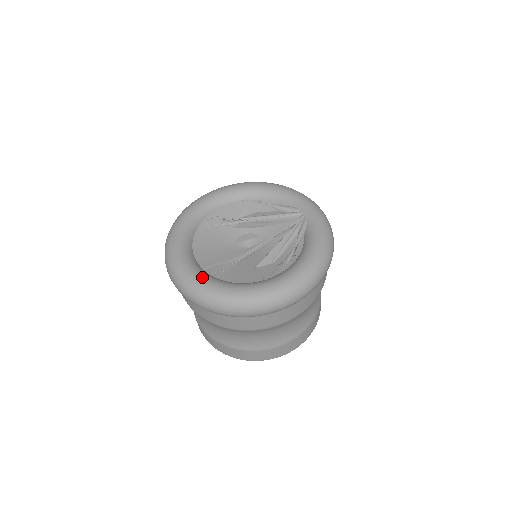
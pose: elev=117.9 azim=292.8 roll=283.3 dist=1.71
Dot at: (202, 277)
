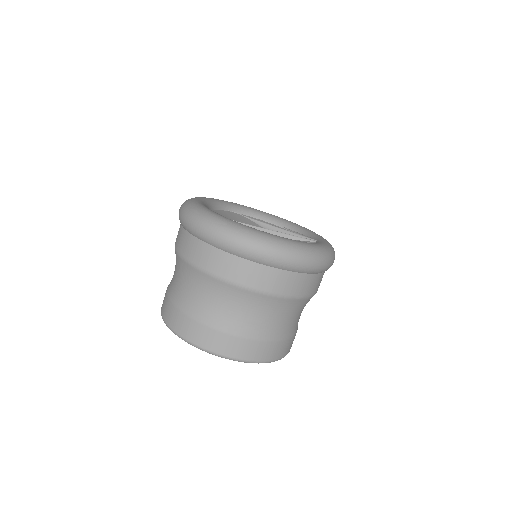
Dot at: (204, 205)
